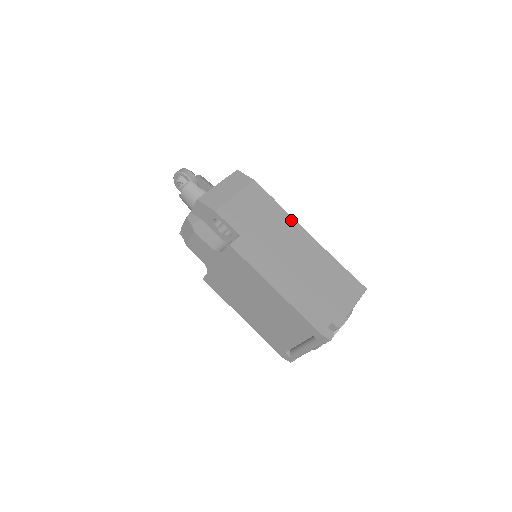
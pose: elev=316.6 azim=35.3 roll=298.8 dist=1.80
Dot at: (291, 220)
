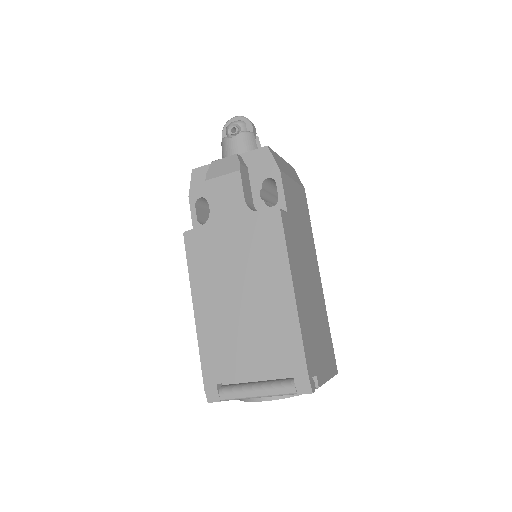
Dot at: (315, 250)
